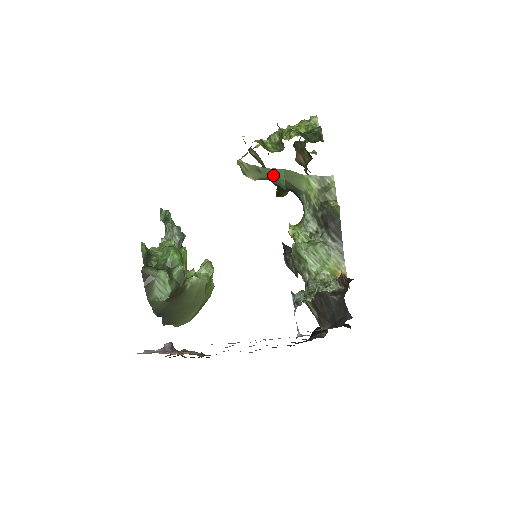
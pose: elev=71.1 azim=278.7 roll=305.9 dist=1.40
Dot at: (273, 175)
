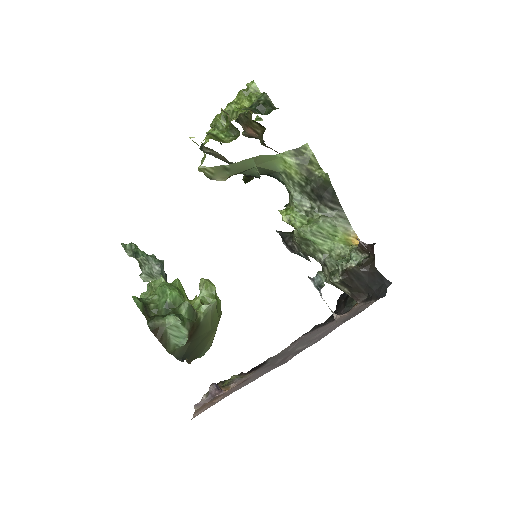
Dot at: (243, 168)
